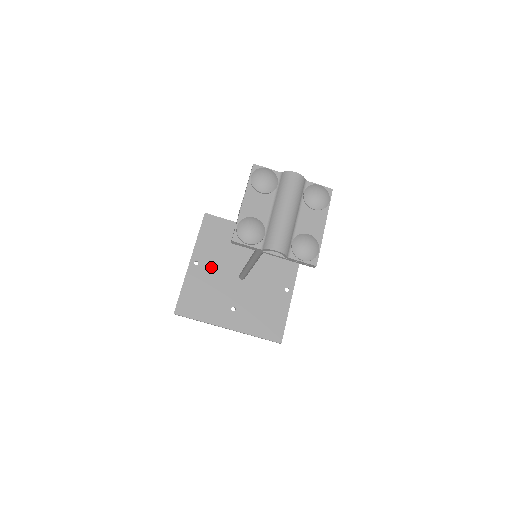
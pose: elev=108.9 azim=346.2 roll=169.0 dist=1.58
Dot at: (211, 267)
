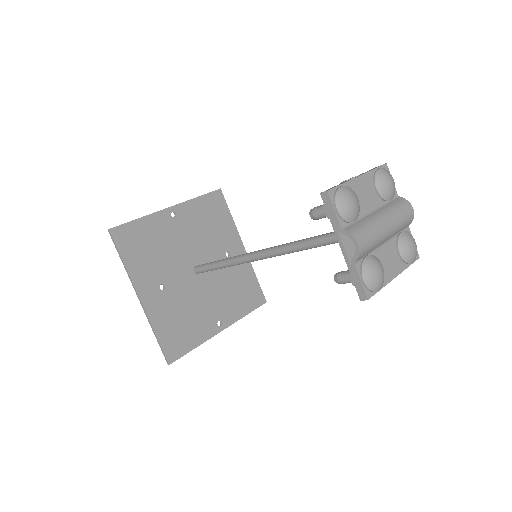
Dot at: (181, 232)
